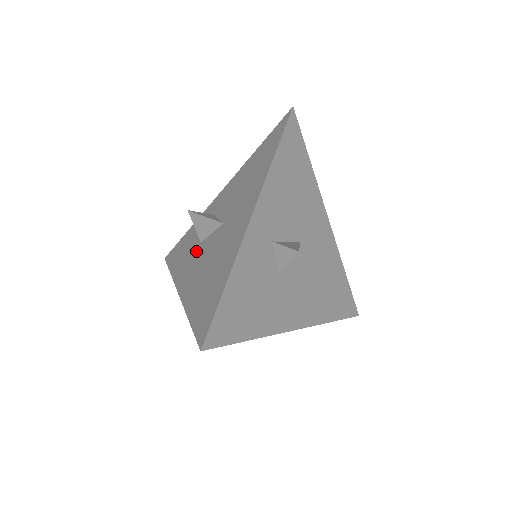
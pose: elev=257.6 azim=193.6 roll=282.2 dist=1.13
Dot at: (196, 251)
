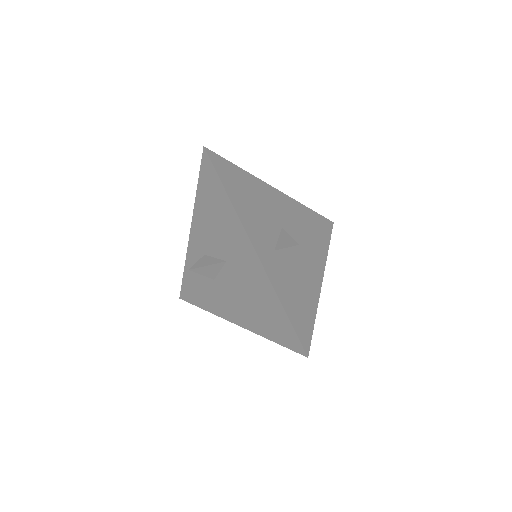
Dot at: (217, 288)
